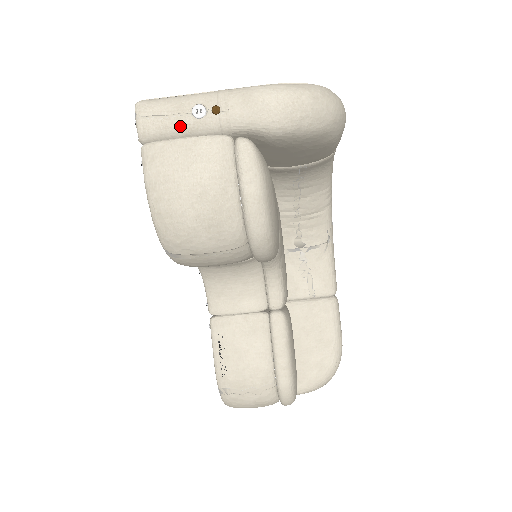
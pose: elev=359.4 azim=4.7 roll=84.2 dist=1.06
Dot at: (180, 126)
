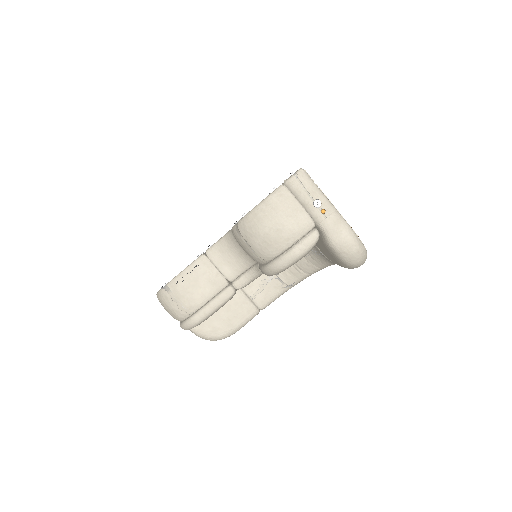
Dot at: (305, 199)
